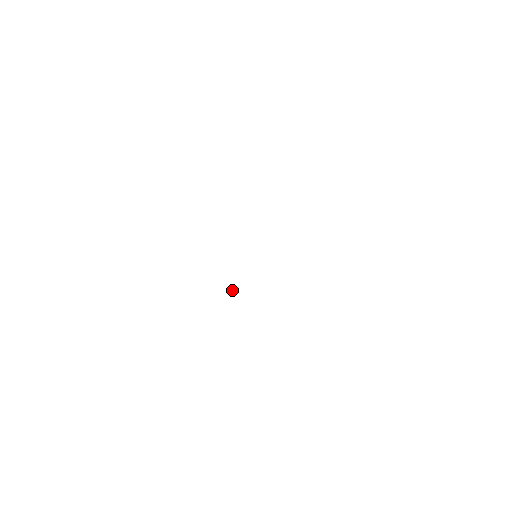
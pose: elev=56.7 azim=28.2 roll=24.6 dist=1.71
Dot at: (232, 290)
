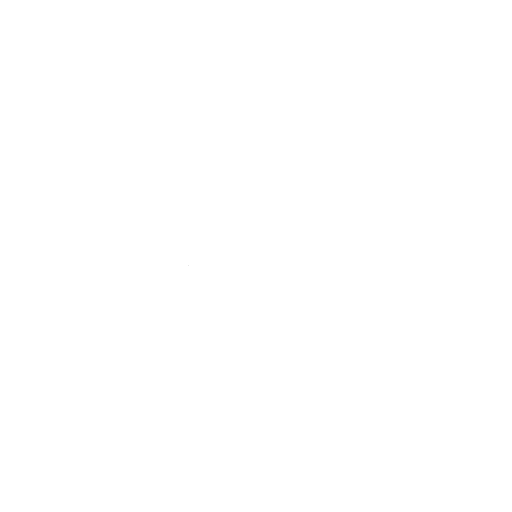
Dot at: occluded
